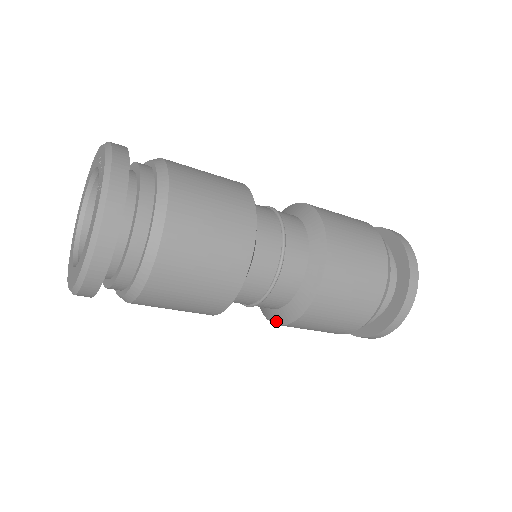
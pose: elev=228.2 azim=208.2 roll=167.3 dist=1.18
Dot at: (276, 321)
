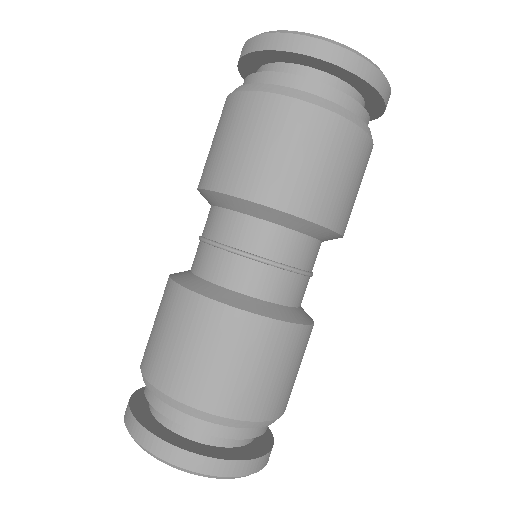
Dot at: occluded
